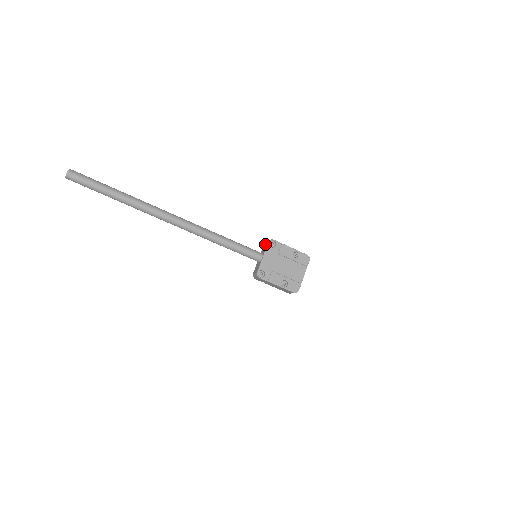
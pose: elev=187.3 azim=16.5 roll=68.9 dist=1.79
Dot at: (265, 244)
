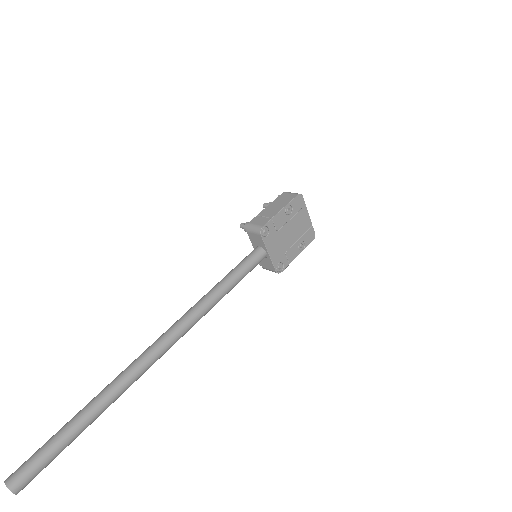
Dot at: (253, 235)
